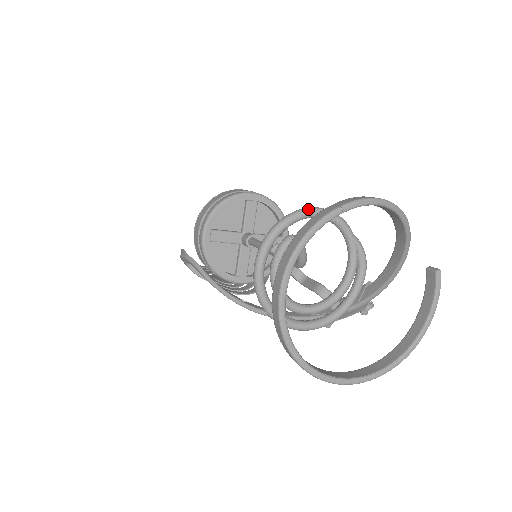
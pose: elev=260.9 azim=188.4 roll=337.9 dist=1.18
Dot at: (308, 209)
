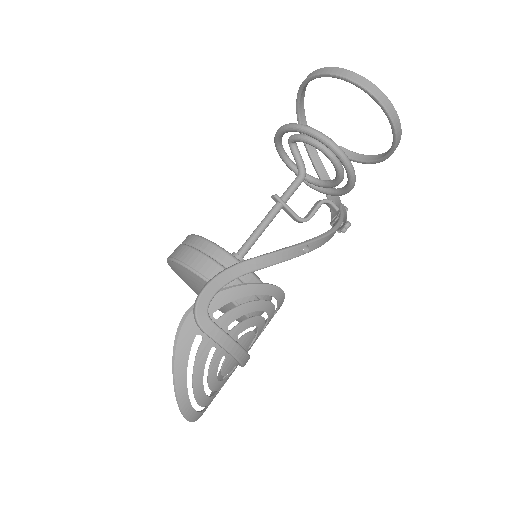
Dot at: occluded
